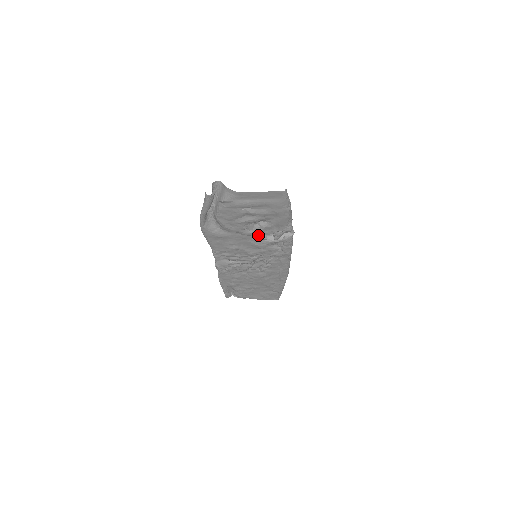
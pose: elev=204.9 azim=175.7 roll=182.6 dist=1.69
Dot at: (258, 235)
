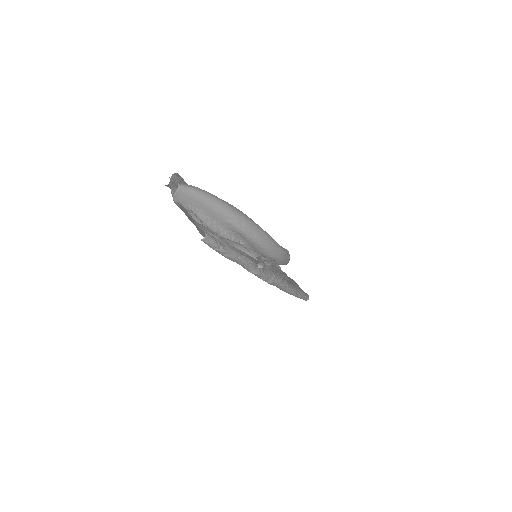
Dot at: occluded
